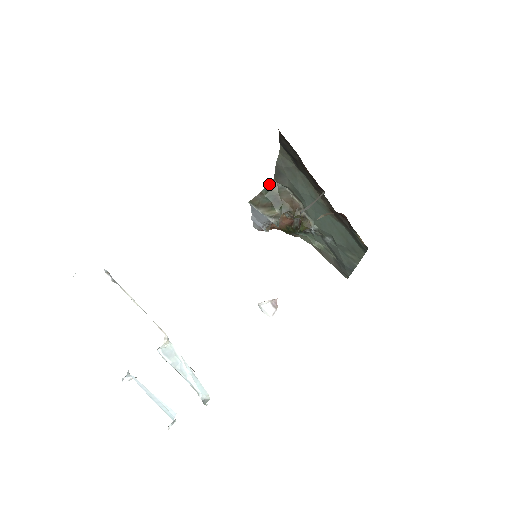
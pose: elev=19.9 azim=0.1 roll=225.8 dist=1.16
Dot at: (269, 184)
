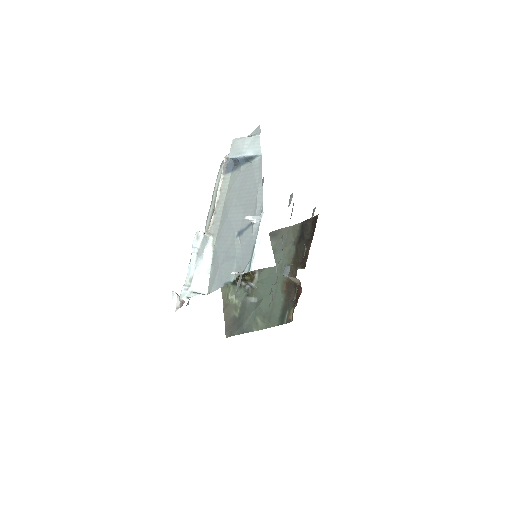
Dot at: occluded
